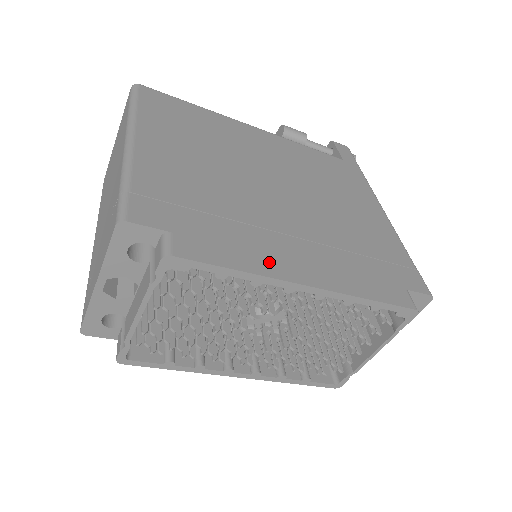
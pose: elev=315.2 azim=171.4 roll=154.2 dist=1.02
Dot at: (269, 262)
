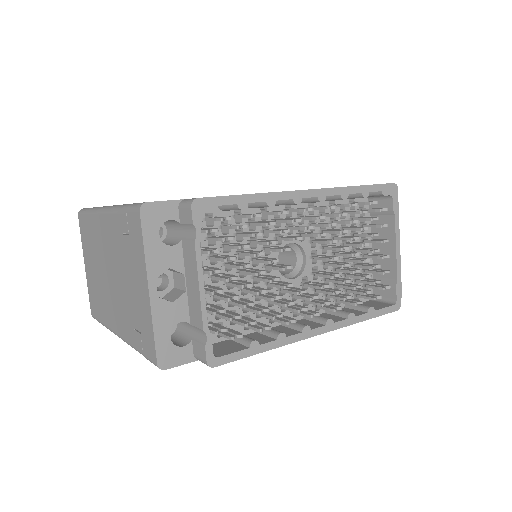
Dot at: occluded
